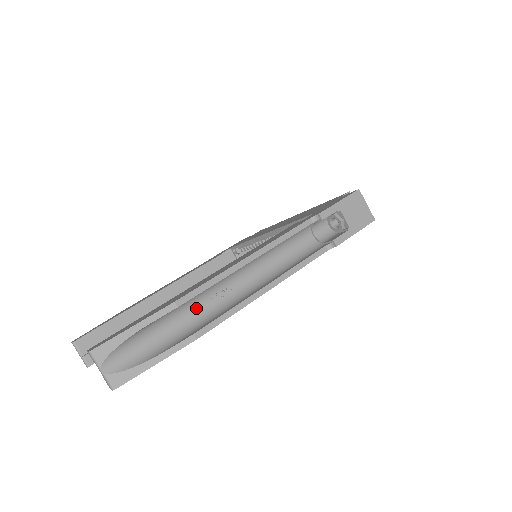
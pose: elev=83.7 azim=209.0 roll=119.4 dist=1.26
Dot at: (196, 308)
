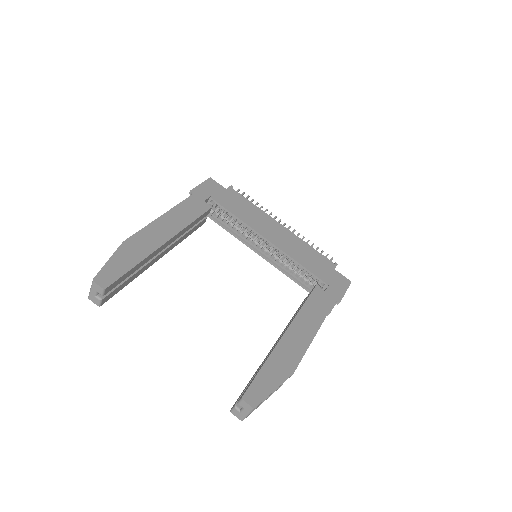
Dot at: occluded
